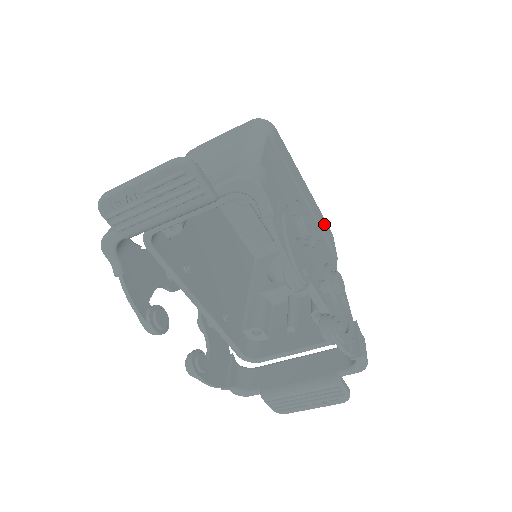
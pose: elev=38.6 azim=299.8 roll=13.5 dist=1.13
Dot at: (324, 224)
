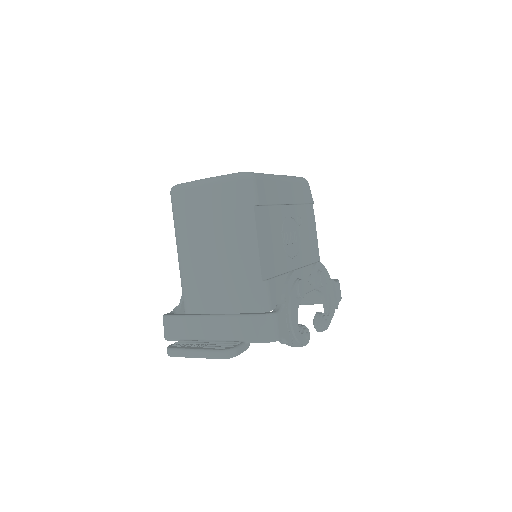
Dot at: (302, 191)
